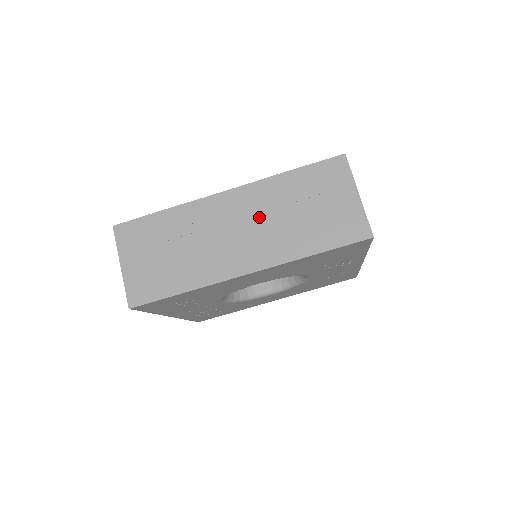
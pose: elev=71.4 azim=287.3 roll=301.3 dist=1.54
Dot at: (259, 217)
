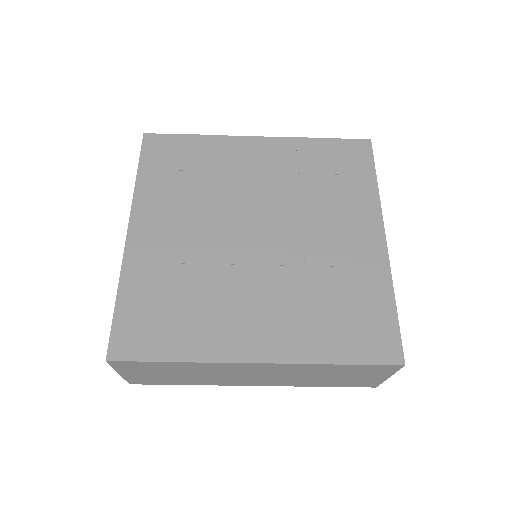
Dot at: (283, 374)
